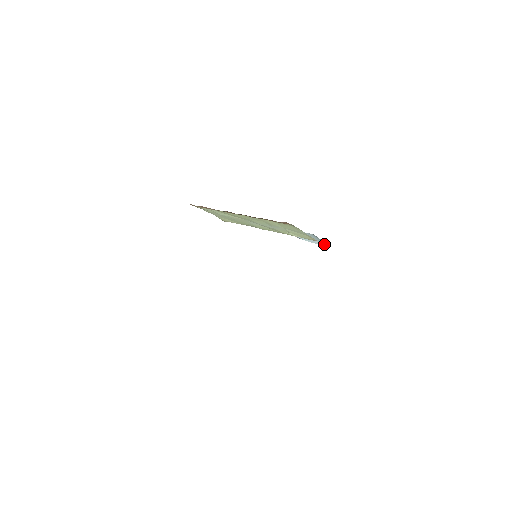
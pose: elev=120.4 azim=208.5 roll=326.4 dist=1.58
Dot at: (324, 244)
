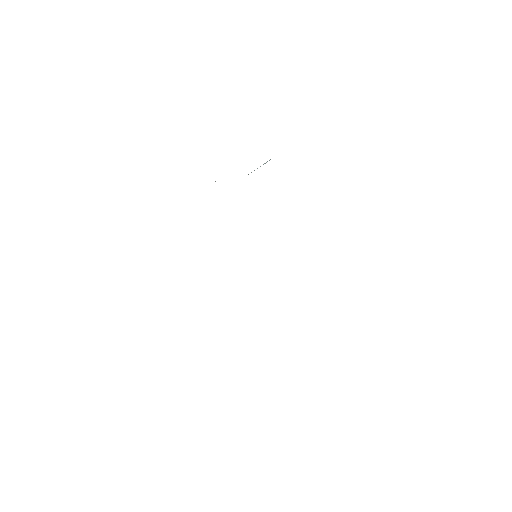
Dot at: occluded
